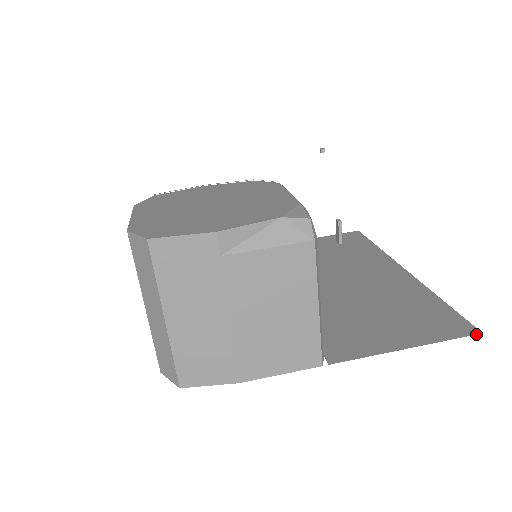
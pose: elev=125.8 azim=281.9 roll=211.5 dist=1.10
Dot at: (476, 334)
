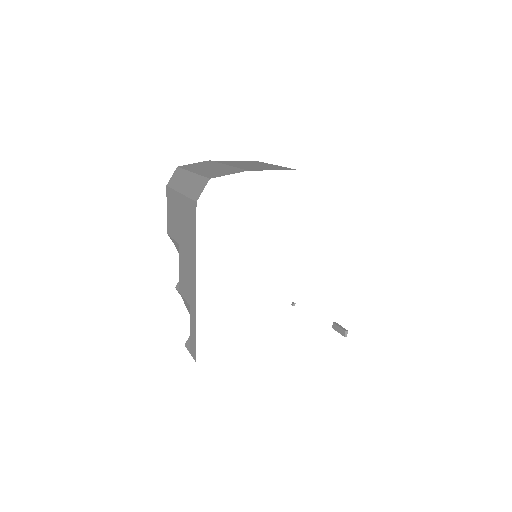
Dot at: occluded
